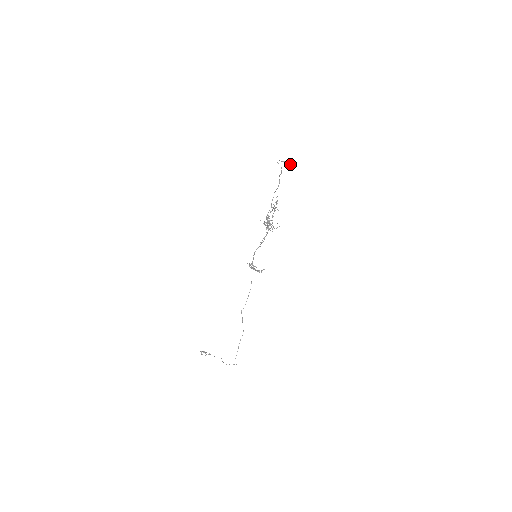
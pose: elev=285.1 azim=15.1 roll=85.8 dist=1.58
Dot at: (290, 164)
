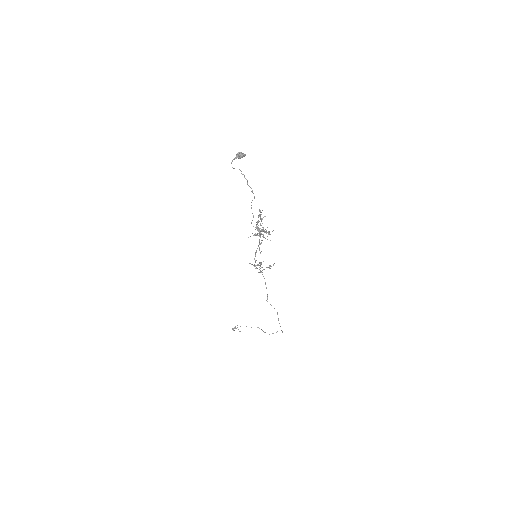
Dot at: (243, 156)
